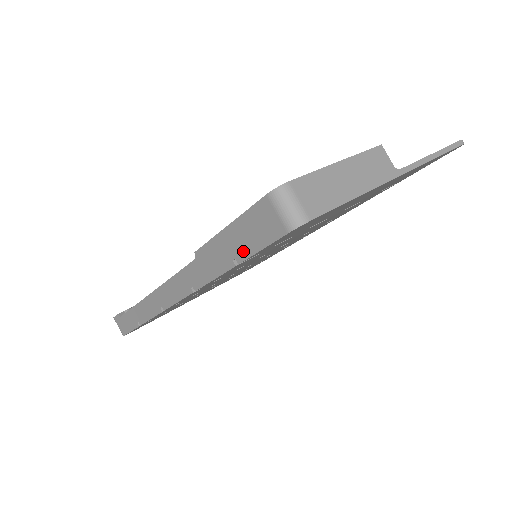
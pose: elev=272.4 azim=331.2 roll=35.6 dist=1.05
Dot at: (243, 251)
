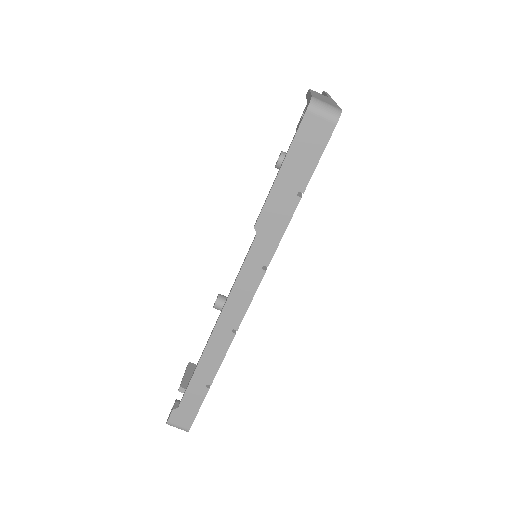
Dot at: (303, 177)
